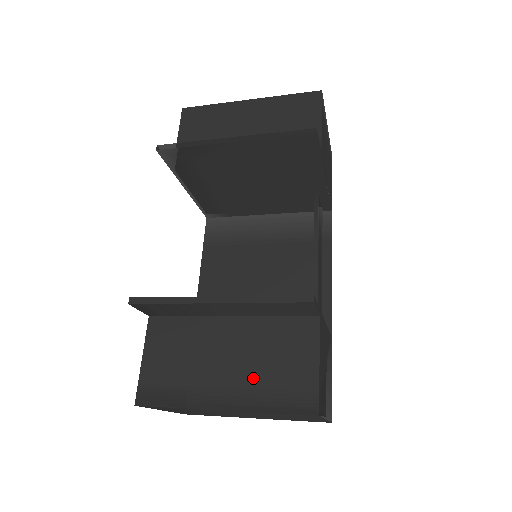
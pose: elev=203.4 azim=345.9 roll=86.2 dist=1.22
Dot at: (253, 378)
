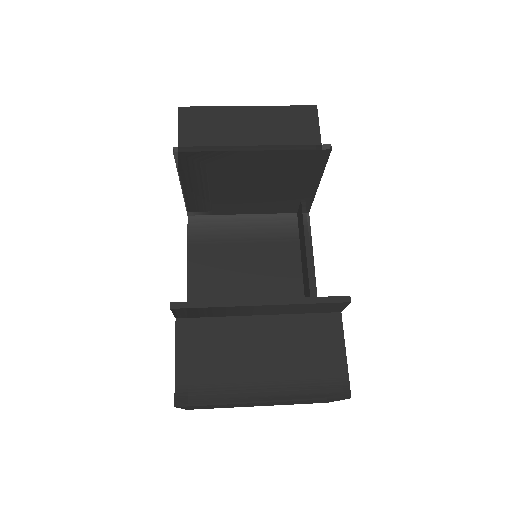
Dot at: (289, 371)
